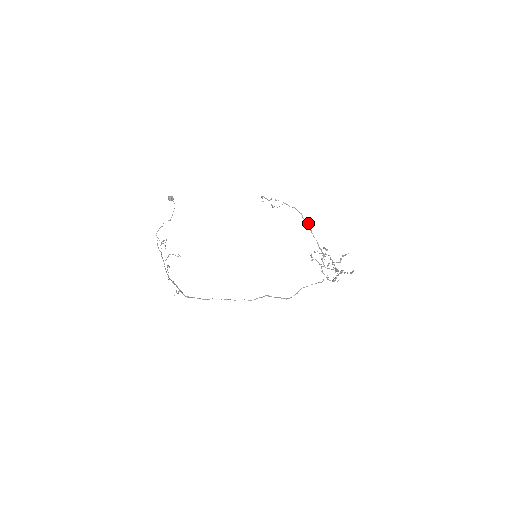
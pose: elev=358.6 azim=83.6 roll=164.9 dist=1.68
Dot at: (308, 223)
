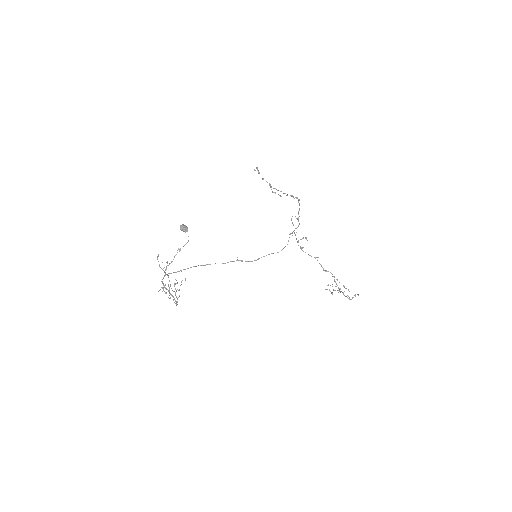
Dot at: occluded
